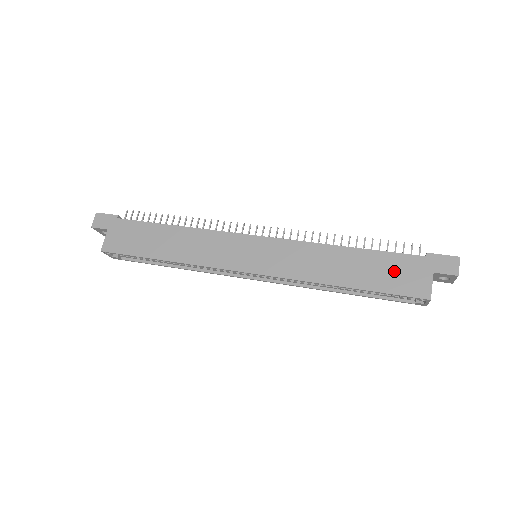
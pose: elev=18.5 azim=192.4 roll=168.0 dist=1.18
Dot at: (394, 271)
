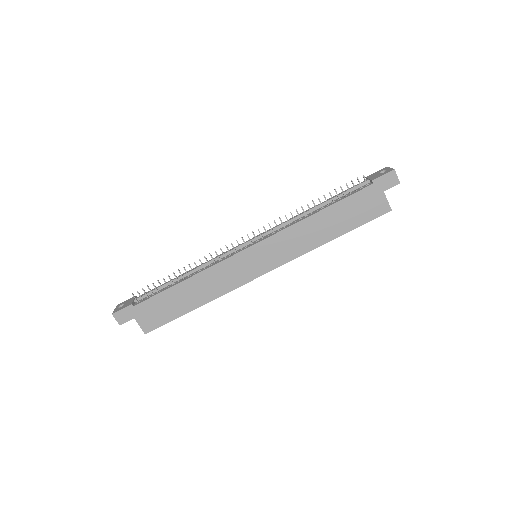
Dot at: (359, 207)
